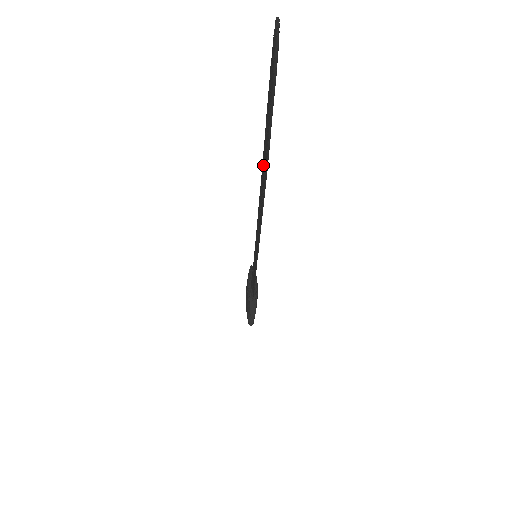
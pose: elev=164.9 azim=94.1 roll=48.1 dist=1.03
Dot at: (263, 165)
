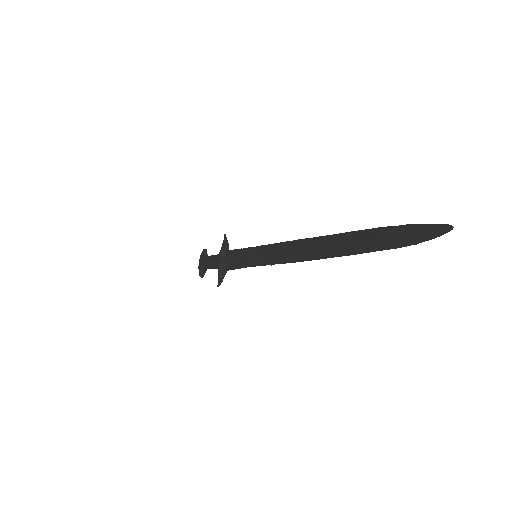
Dot at: (337, 246)
